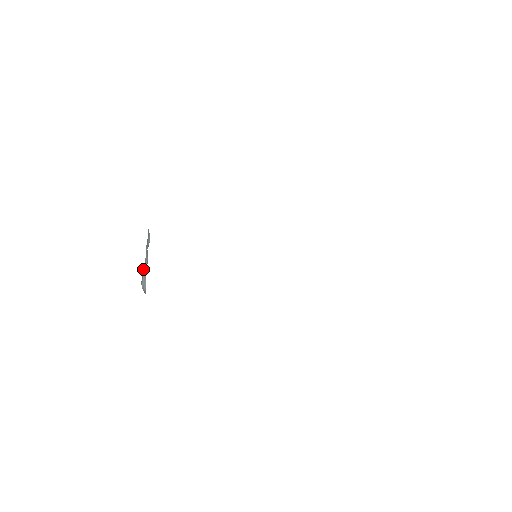
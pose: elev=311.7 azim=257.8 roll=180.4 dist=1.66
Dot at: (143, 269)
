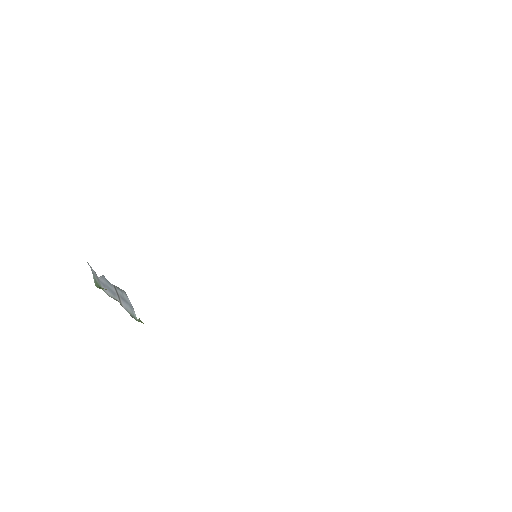
Dot at: occluded
